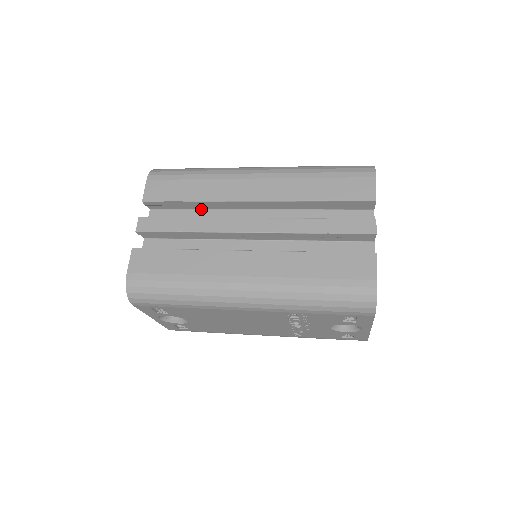
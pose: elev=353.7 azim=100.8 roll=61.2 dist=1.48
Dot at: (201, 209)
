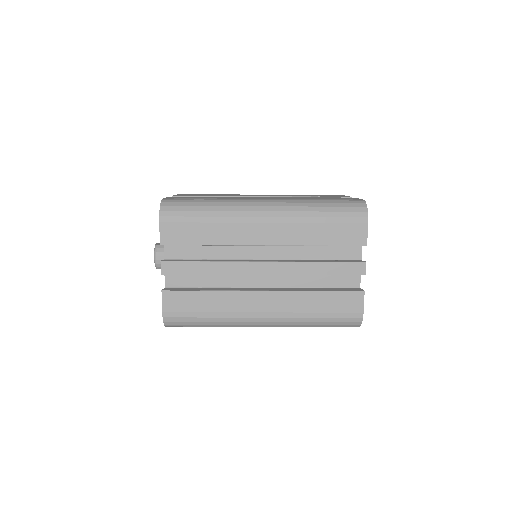
Dot at: occluded
